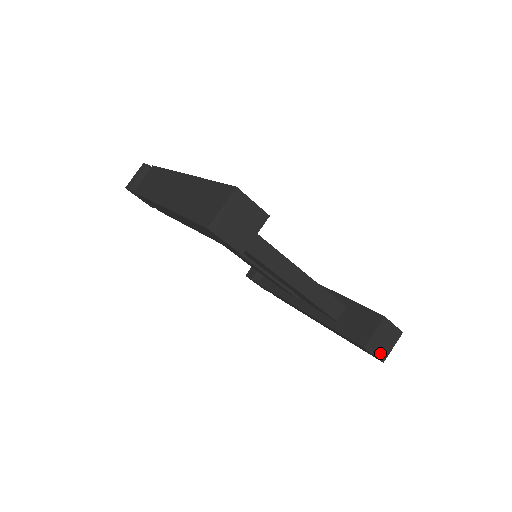
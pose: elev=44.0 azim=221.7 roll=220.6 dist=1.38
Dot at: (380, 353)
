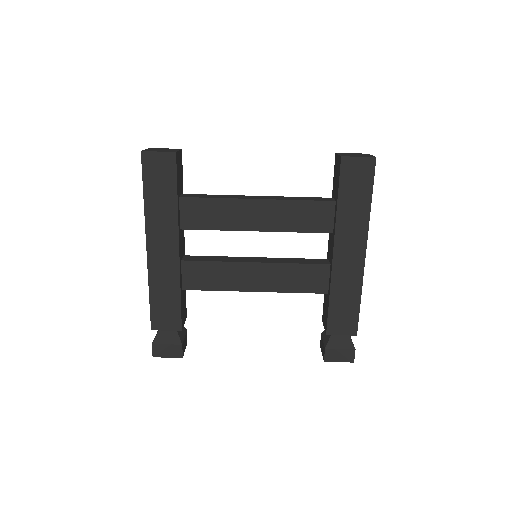
Dot at: (363, 157)
